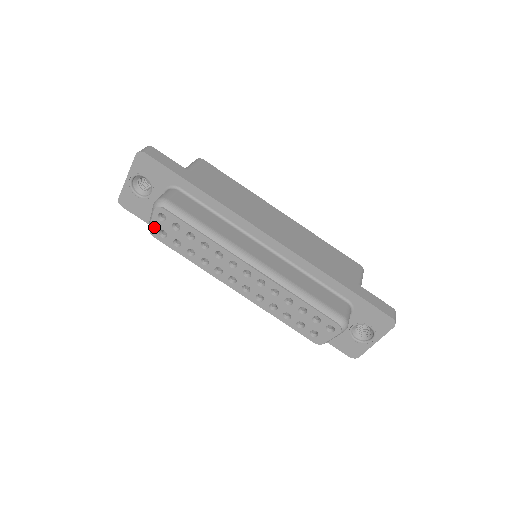
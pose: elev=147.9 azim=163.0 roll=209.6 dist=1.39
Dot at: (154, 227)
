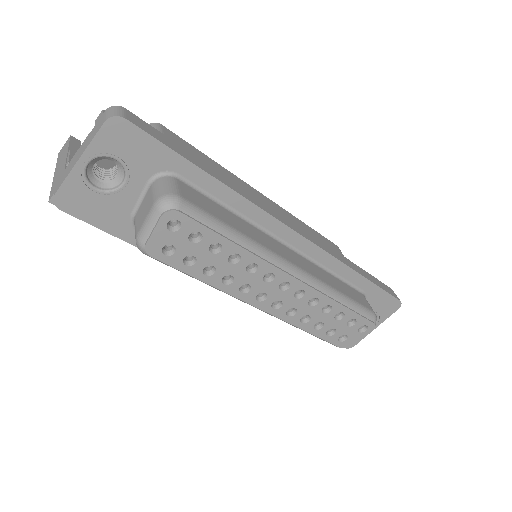
Dot at: (155, 241)
